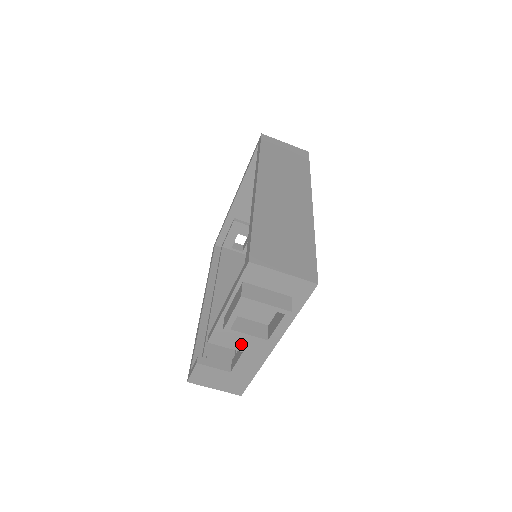
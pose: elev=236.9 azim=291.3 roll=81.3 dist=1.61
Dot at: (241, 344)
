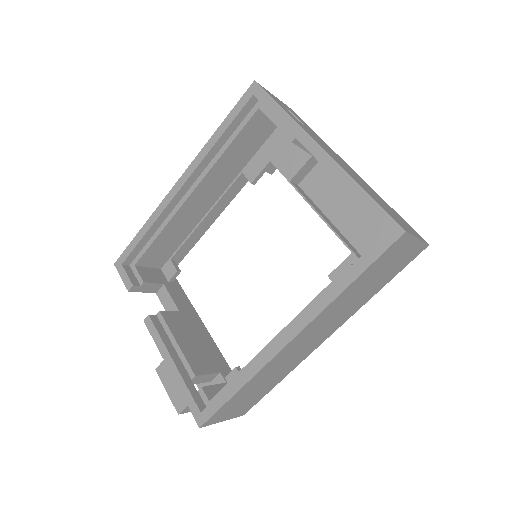
Dot at: occluded
